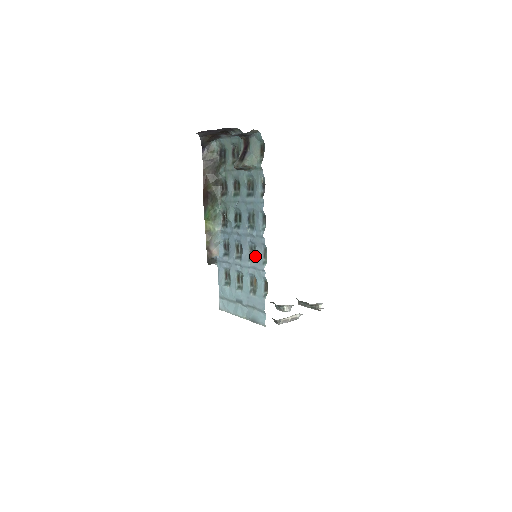
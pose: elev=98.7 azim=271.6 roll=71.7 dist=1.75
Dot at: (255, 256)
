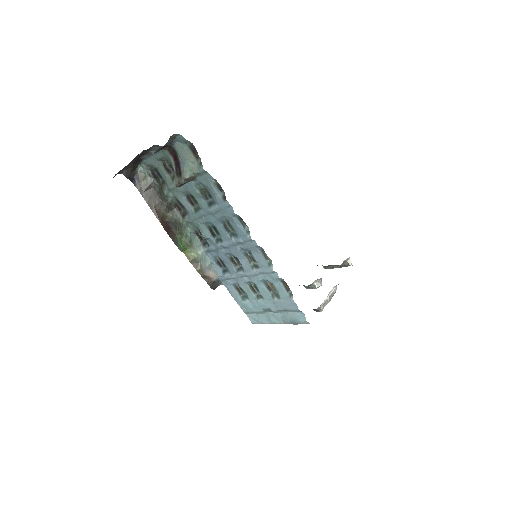
Dot at: (256, 261)
